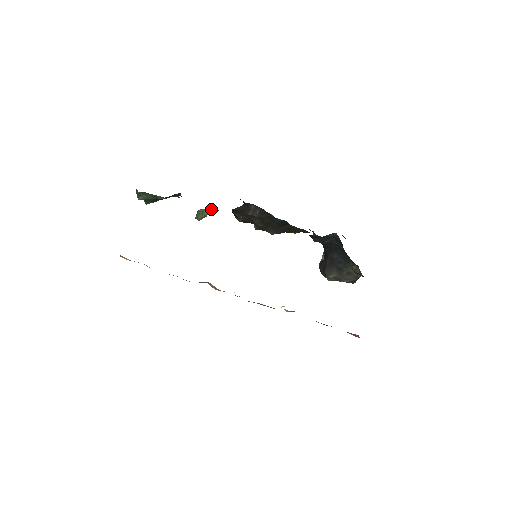
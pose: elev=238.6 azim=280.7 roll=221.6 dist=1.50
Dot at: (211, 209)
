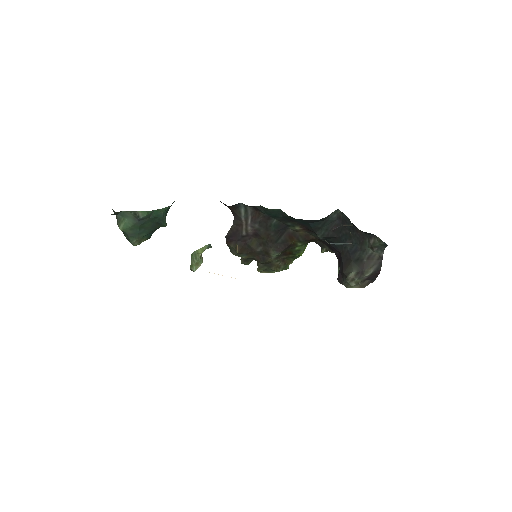
Dot at: (204, 246)
